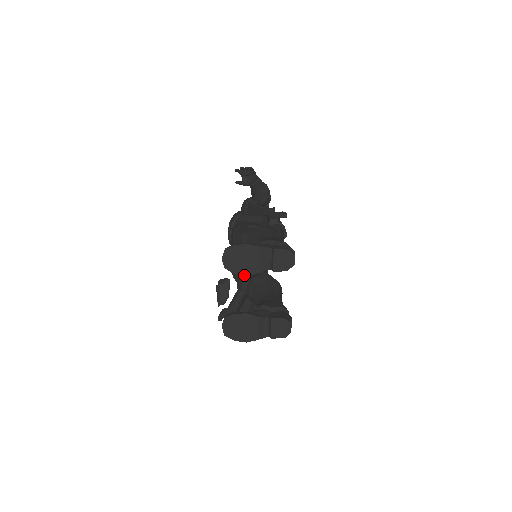
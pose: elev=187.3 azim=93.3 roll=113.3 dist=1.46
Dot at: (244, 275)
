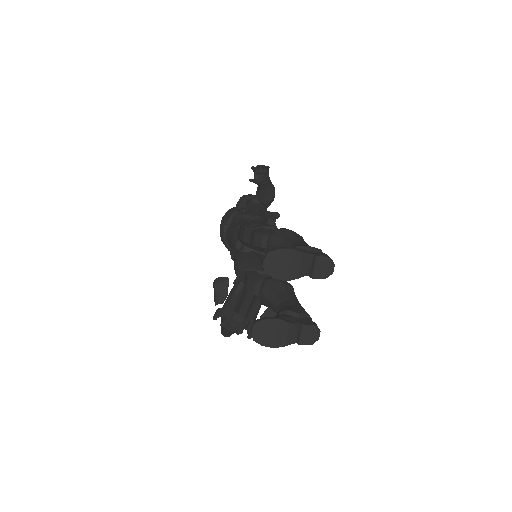
Dot at: (283, 280)
